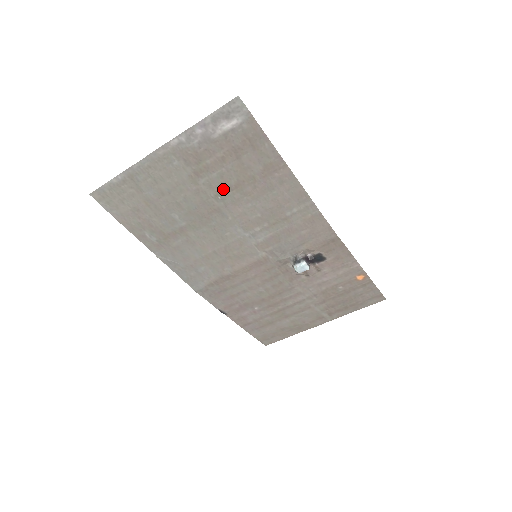
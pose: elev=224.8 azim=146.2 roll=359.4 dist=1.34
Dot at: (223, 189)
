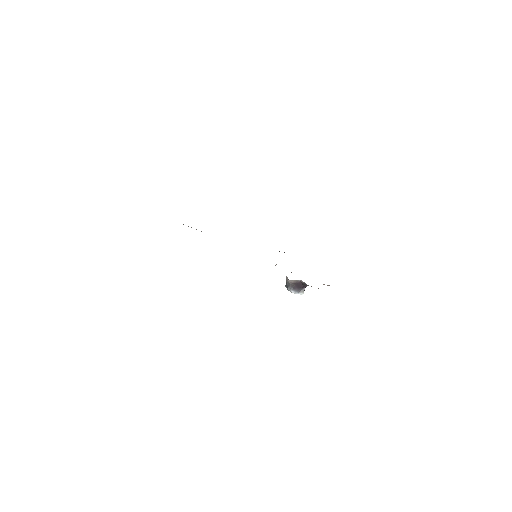
Dot at: occluded
